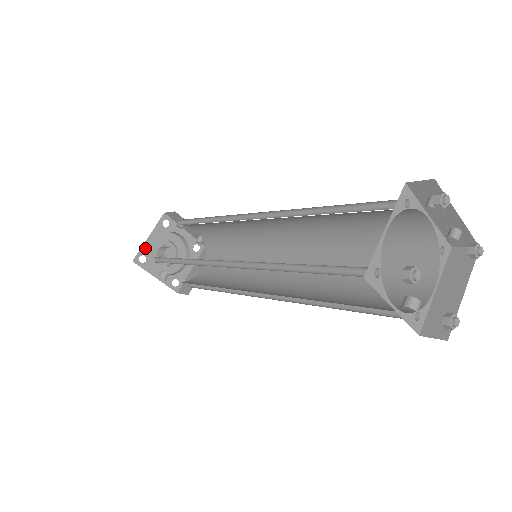
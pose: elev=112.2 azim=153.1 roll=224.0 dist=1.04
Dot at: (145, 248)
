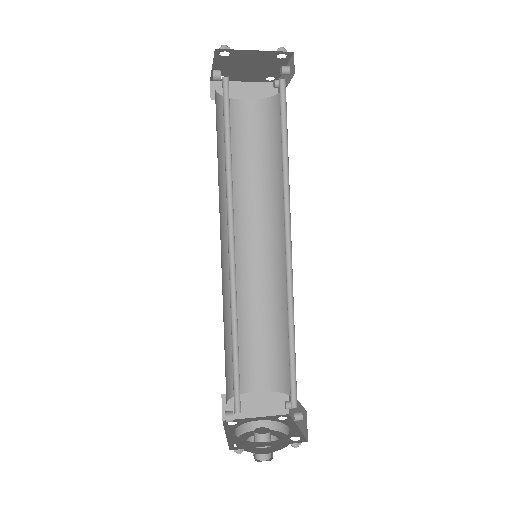
Dot at: (244, 421)
